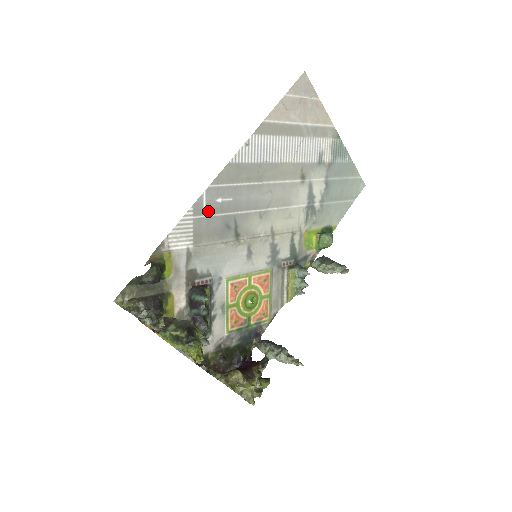
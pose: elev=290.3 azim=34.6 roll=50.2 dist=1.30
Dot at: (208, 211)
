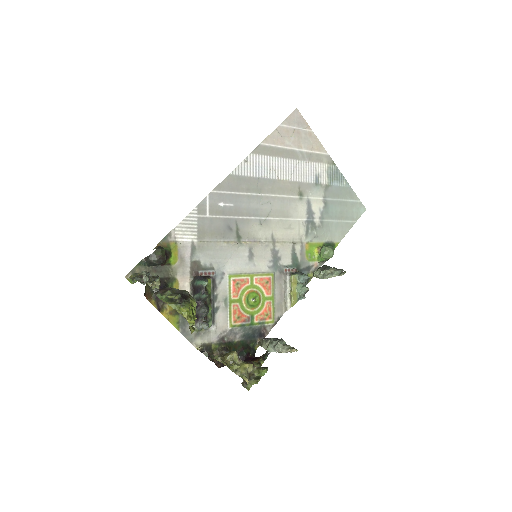
Dot at: (211, 212)
